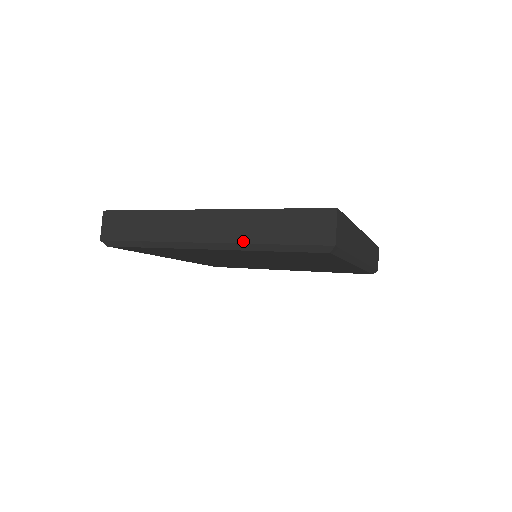
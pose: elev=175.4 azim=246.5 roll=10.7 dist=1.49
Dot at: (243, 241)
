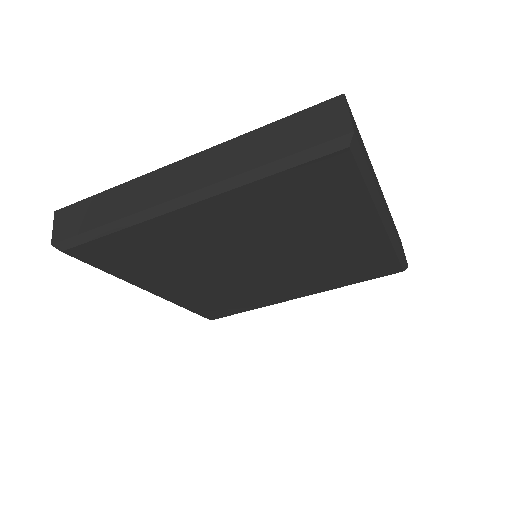
Dot at: (232, 174)
